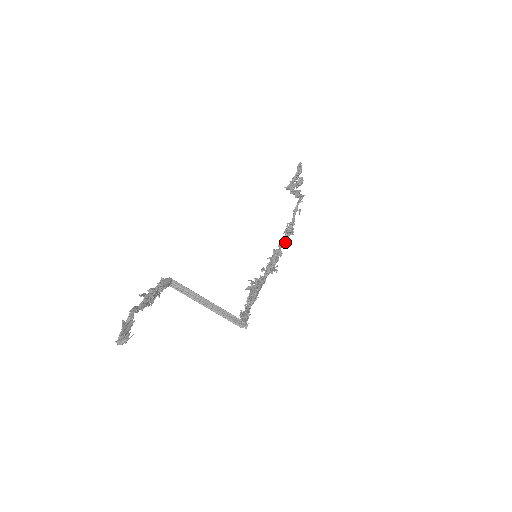
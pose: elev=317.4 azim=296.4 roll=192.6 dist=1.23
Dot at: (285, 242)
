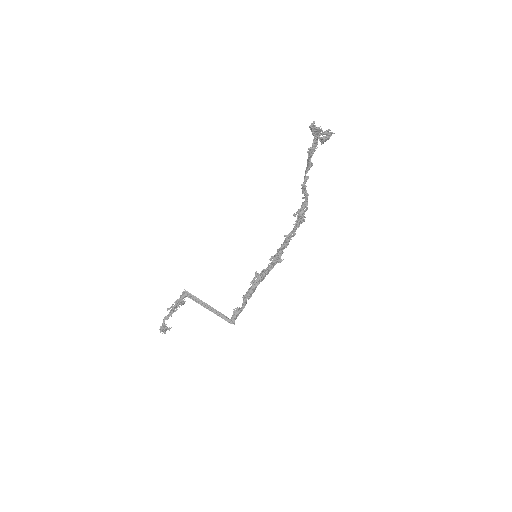
Dot at: (296, 226)
